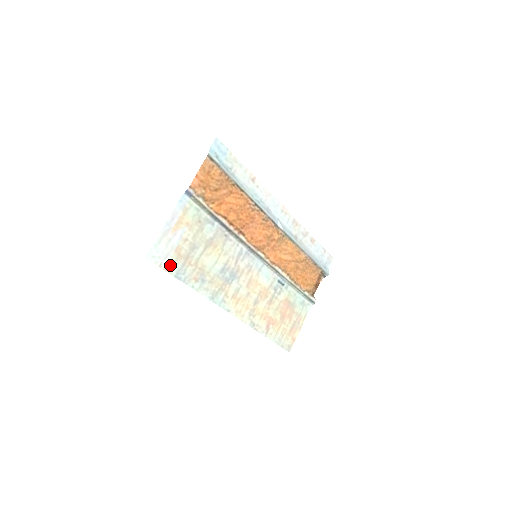
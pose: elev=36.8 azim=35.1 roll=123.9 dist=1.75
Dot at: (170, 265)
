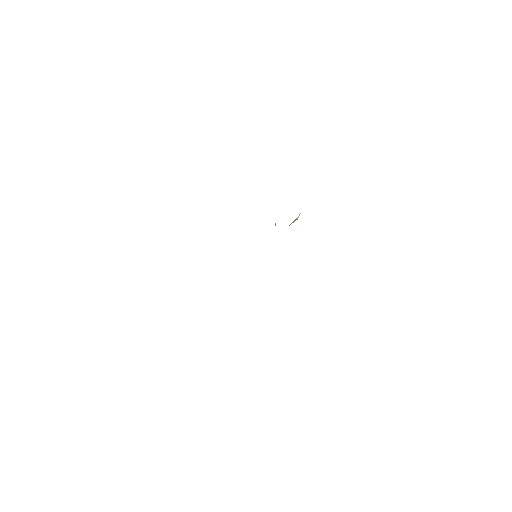
Dot at: occluded
